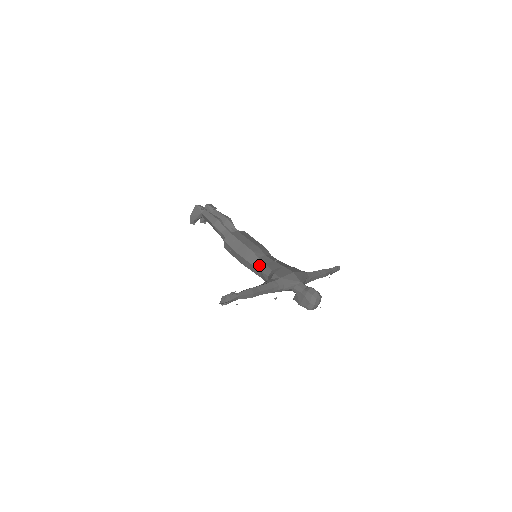
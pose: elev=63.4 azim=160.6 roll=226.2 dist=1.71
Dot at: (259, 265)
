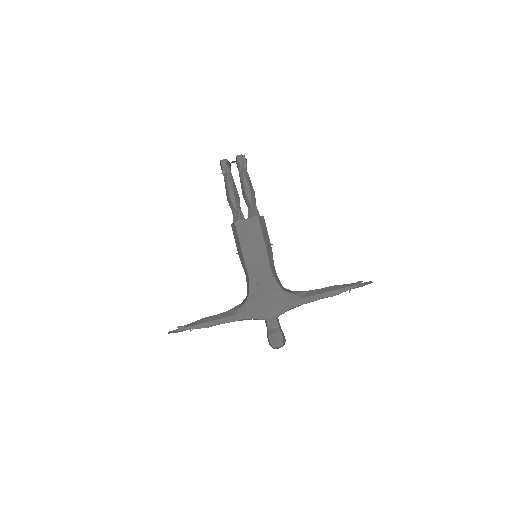
Dot at: (246, 276)
